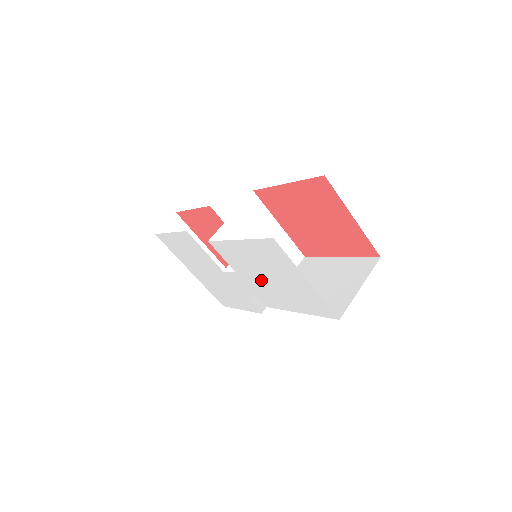
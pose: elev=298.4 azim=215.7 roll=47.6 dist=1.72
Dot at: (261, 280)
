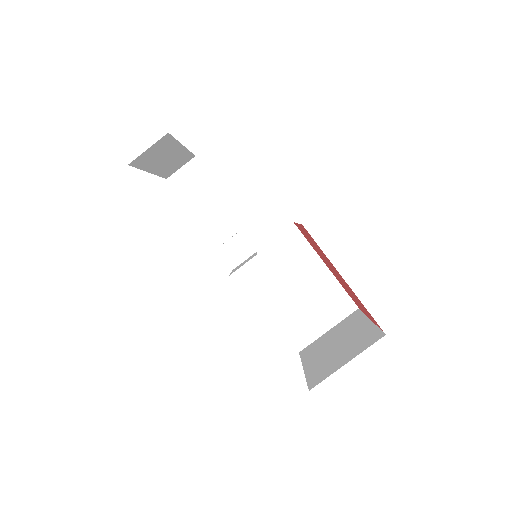
Dot at: occluded
